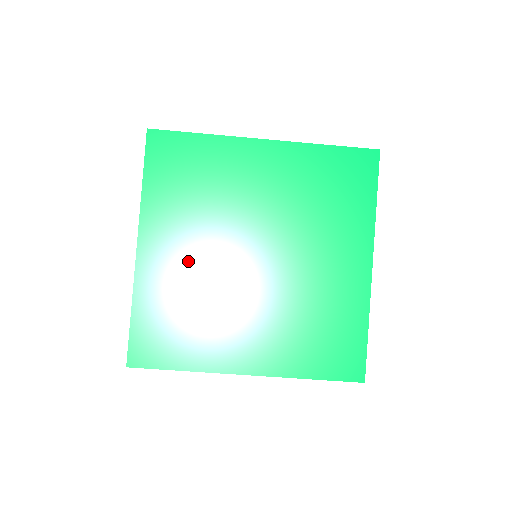
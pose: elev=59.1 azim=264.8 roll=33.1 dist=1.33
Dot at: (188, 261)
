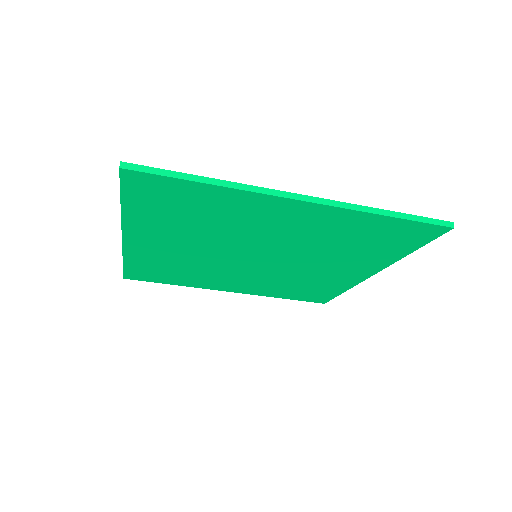
Dot at: (181, 252)
